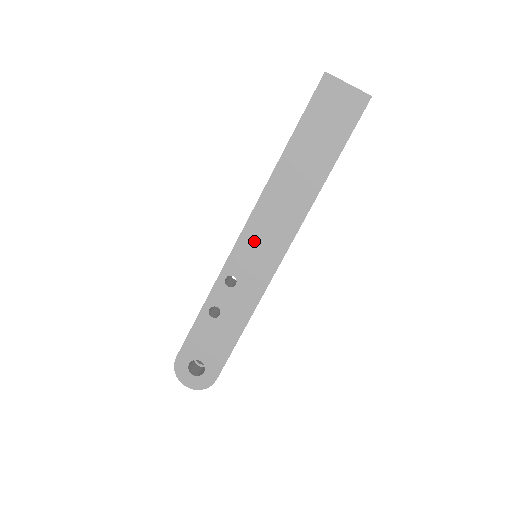
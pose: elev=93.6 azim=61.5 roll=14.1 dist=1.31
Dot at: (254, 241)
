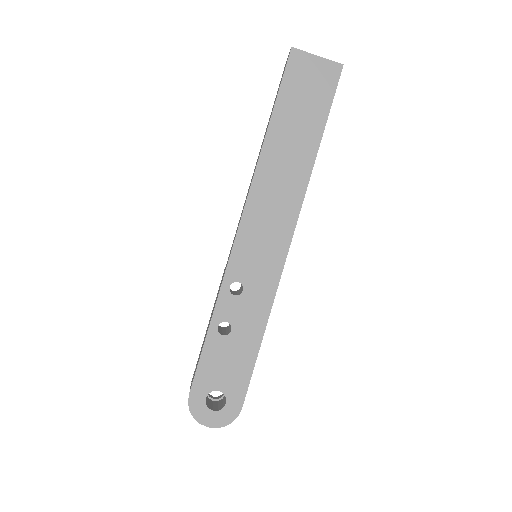
Dot at: (253, 237)
